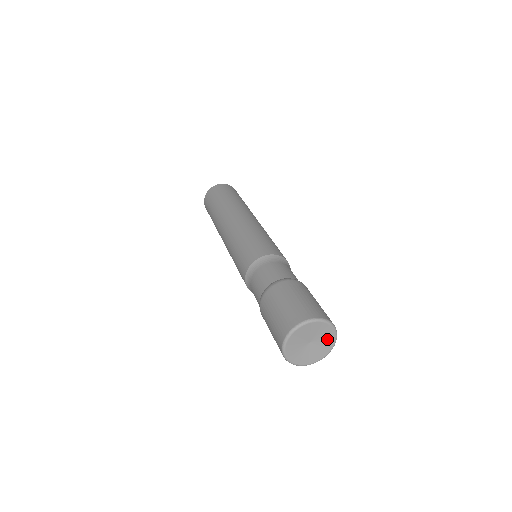
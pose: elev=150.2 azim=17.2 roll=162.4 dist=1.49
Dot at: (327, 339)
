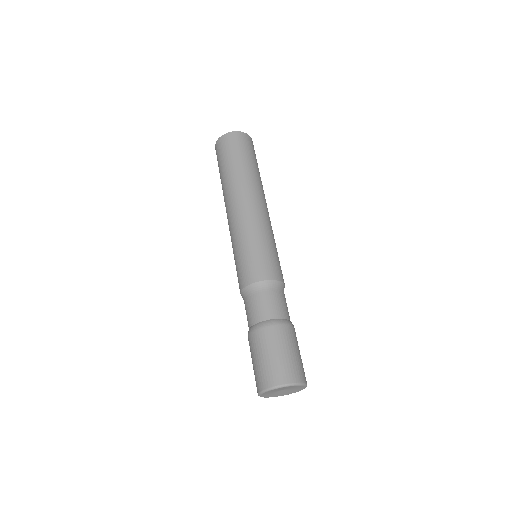
Dot at: (296, 387)
